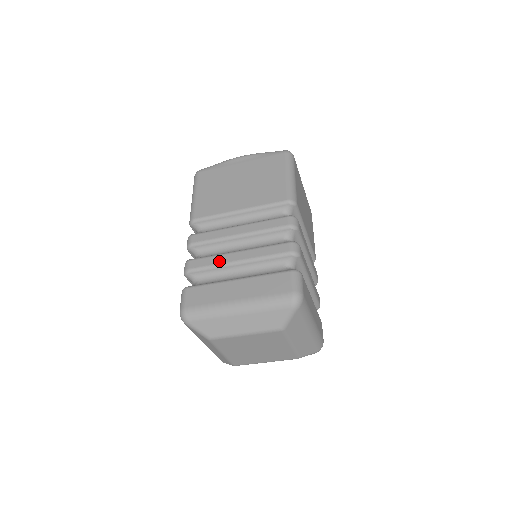
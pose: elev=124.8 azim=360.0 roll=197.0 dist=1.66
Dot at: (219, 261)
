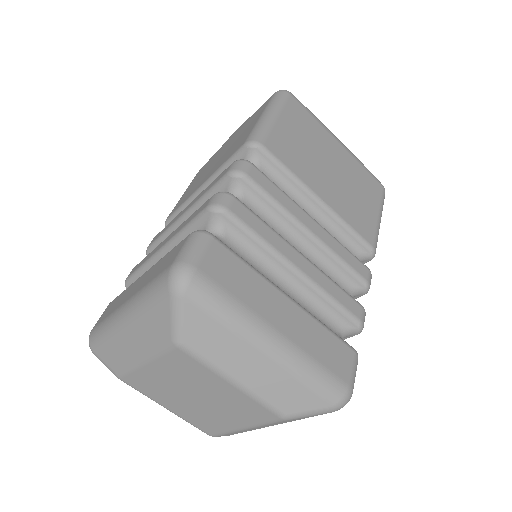
Dot at: (149, 256)
